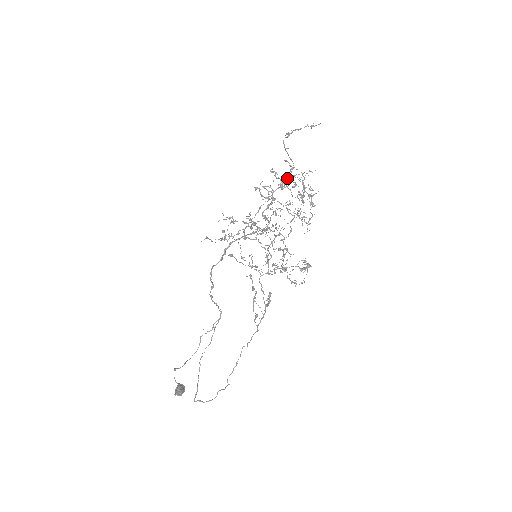
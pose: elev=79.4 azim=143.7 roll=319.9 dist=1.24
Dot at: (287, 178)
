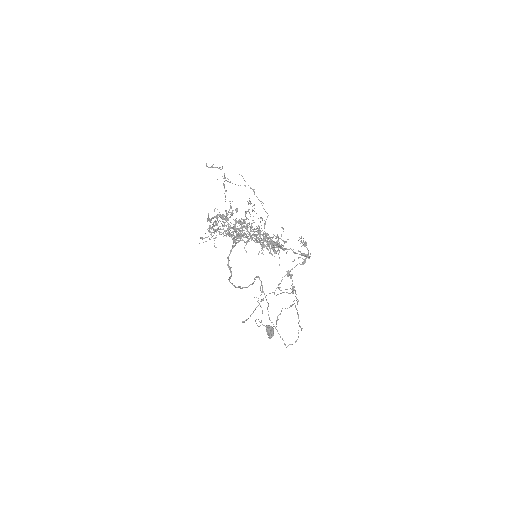
Dot at: (237, 238)
